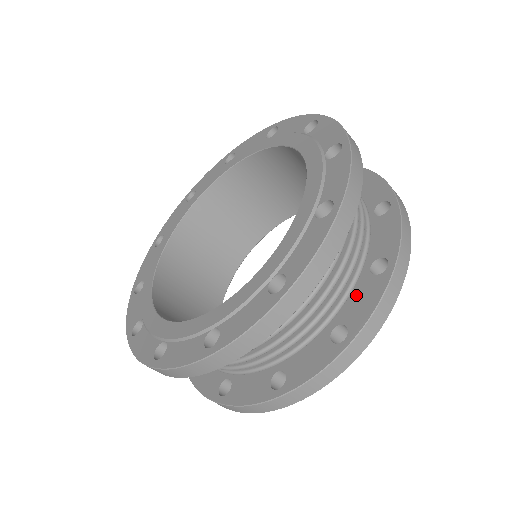
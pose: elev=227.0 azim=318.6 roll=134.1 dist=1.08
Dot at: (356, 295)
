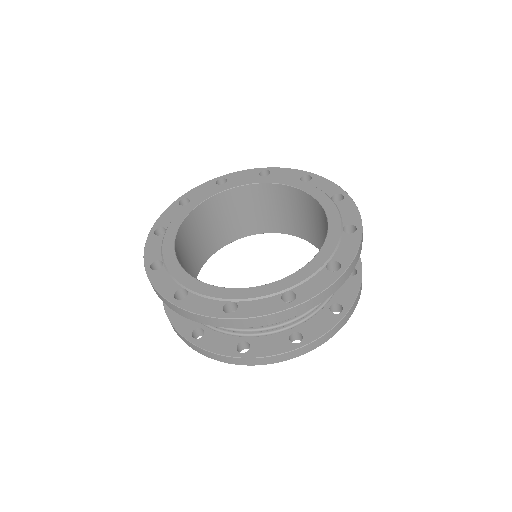
Dot at: (340, 287)
